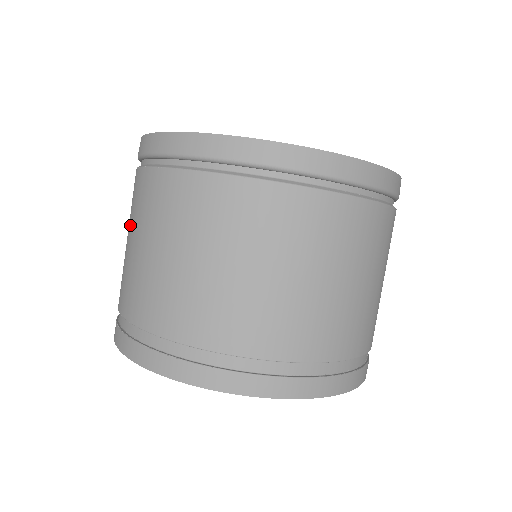
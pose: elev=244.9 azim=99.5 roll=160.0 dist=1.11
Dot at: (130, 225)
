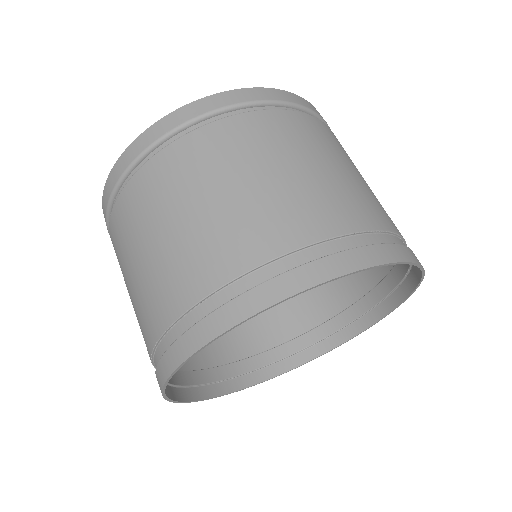
Dot at: (124, 273)
